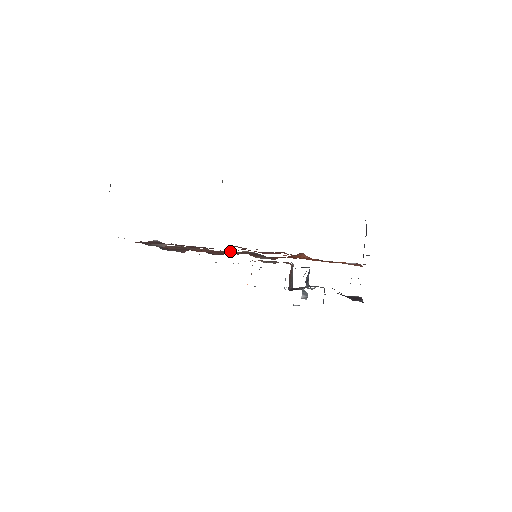
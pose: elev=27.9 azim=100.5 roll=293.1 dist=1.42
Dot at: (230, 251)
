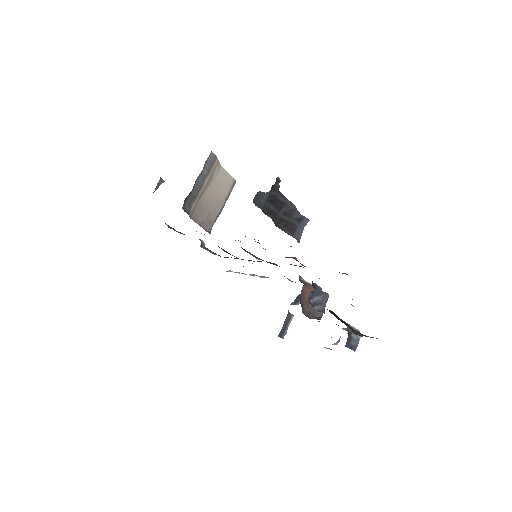
Dot at: occluded
